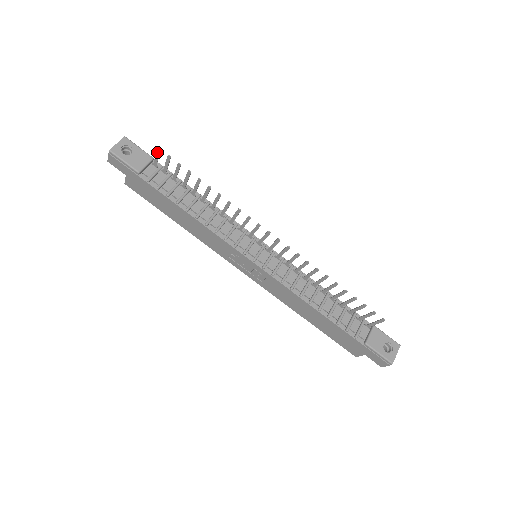
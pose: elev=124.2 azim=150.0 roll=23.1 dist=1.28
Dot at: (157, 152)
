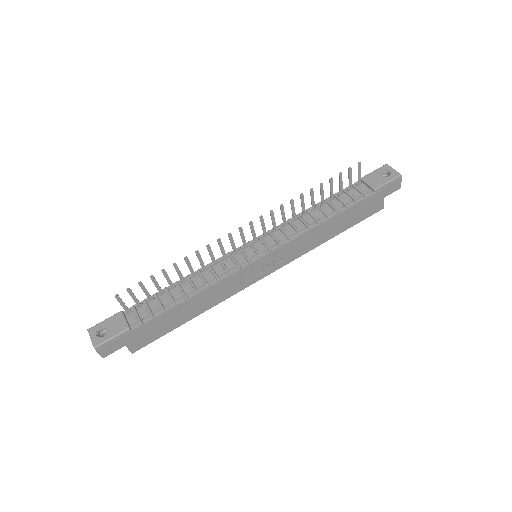
Dot at: (118, 300)
